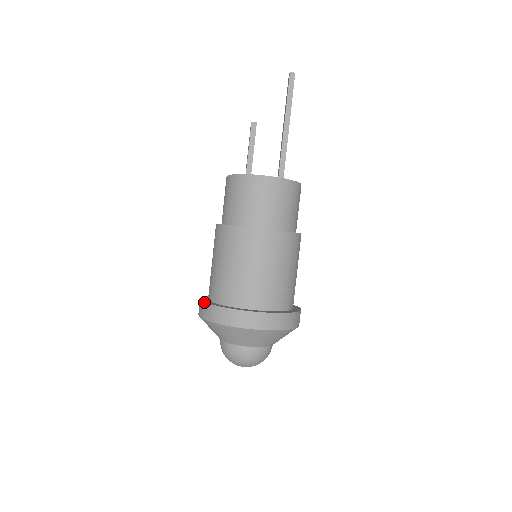
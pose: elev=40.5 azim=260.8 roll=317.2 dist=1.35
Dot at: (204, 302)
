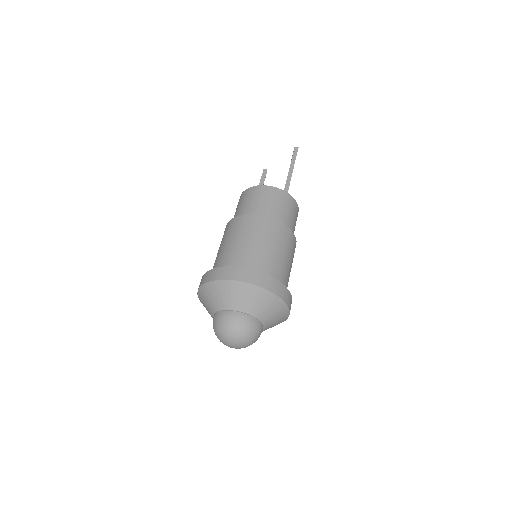
Dot at: occluded
